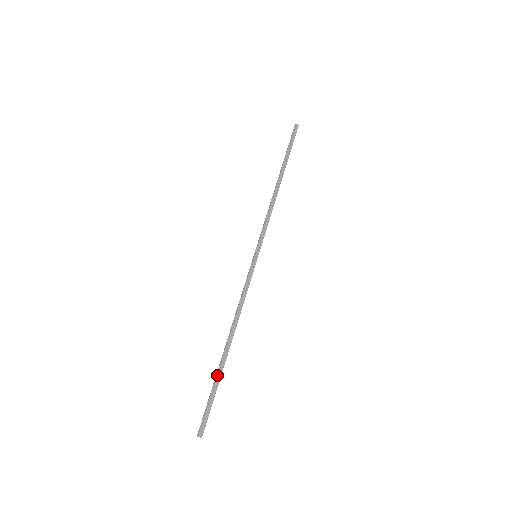
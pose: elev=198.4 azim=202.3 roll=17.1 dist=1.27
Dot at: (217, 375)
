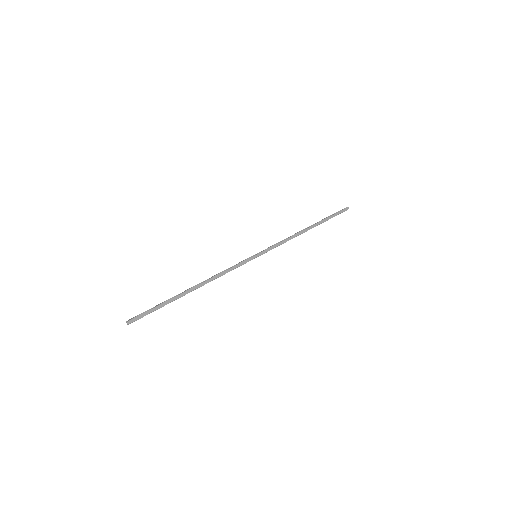
Dot at: (171, 299)
